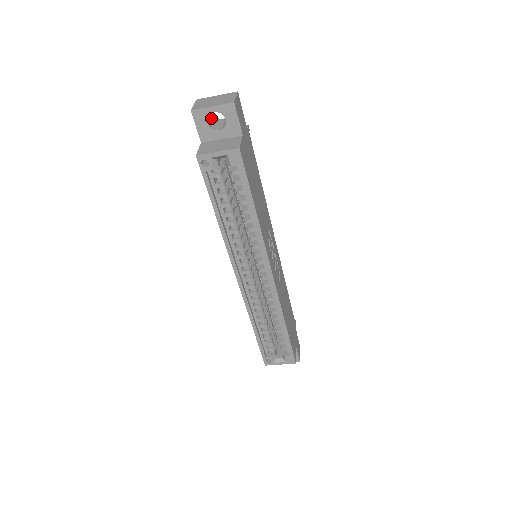
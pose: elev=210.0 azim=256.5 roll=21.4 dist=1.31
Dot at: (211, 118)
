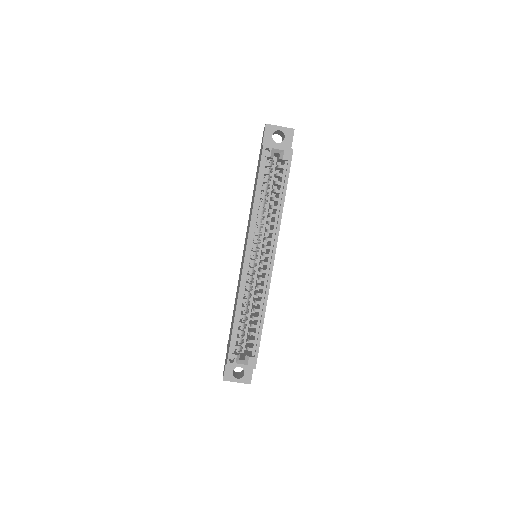
Dot at: occluded
